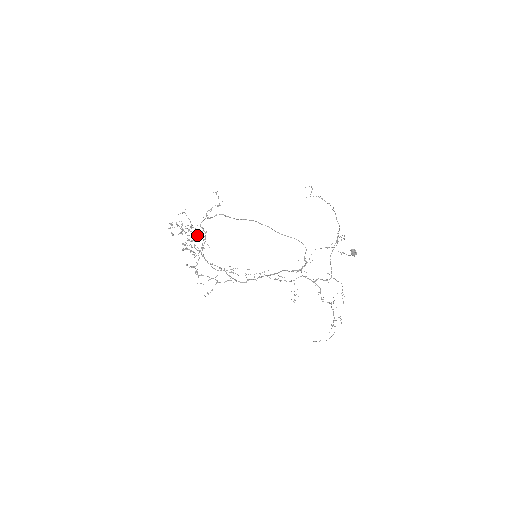
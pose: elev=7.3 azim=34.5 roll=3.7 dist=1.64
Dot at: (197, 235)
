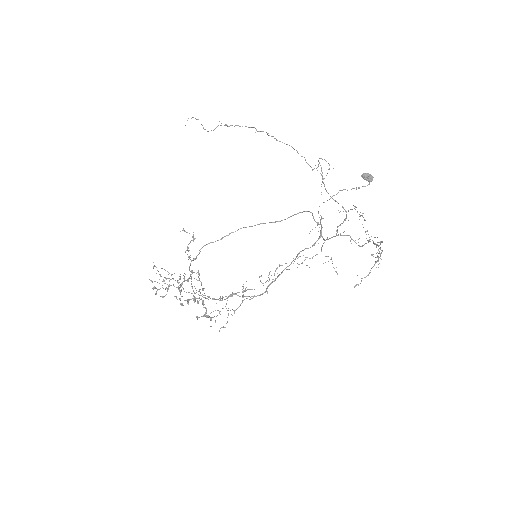
Dot at: (185, 280)
